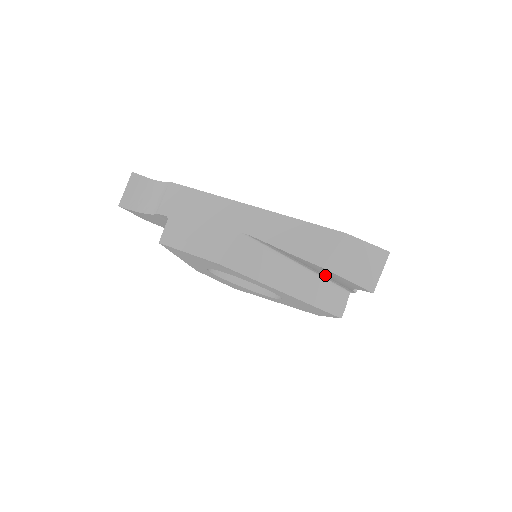
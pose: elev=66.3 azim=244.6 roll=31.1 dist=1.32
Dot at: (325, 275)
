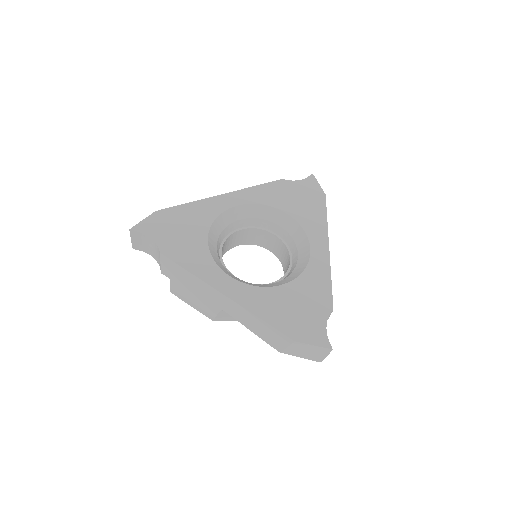
Dot at: occluded
